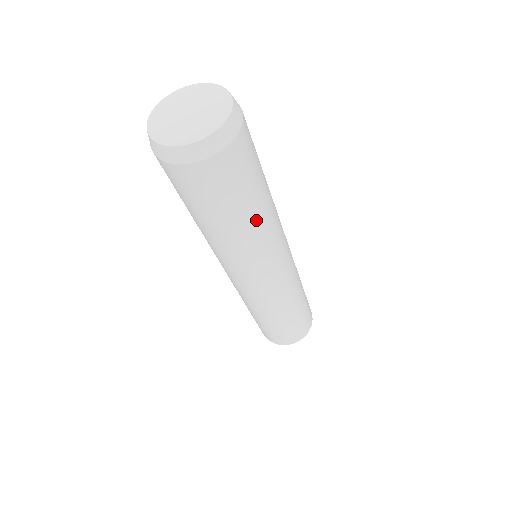
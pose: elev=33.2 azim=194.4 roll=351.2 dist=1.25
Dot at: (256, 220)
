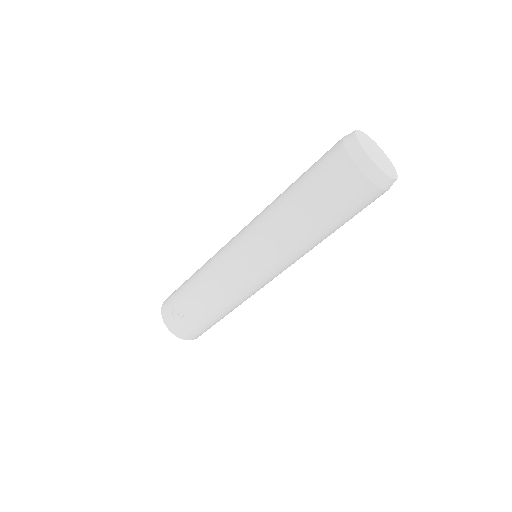
Dot at: (314, 234)
